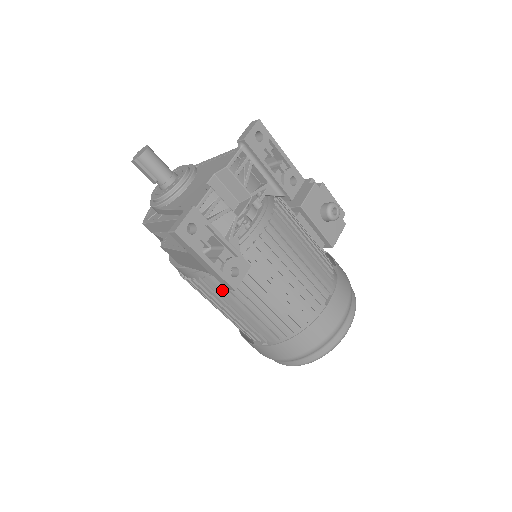
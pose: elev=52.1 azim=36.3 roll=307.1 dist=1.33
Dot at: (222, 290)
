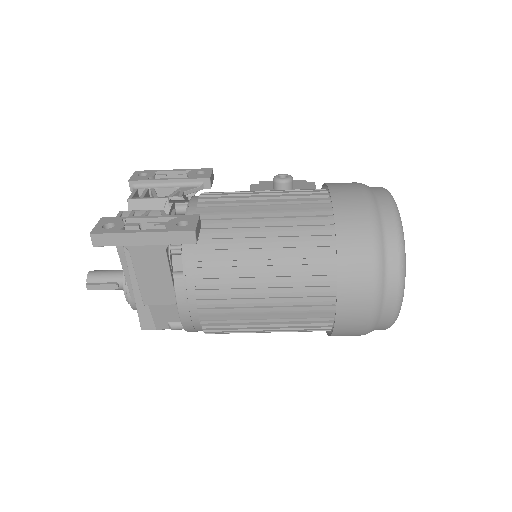
Dot at: (224, 277)
